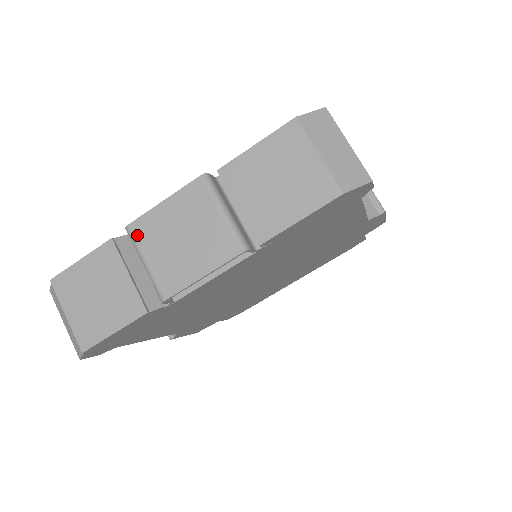
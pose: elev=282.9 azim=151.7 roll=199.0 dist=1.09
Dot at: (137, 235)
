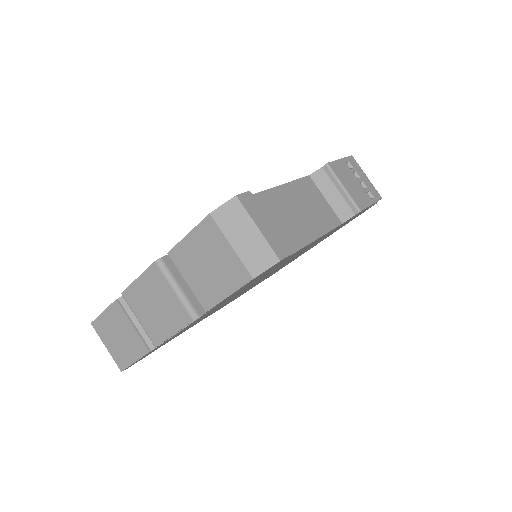
Dot at: (129, 301)
